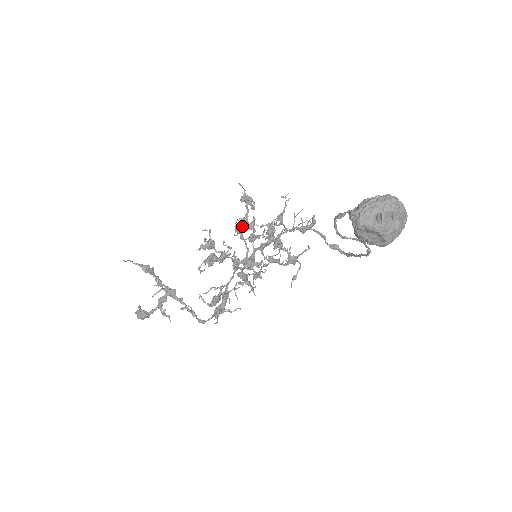
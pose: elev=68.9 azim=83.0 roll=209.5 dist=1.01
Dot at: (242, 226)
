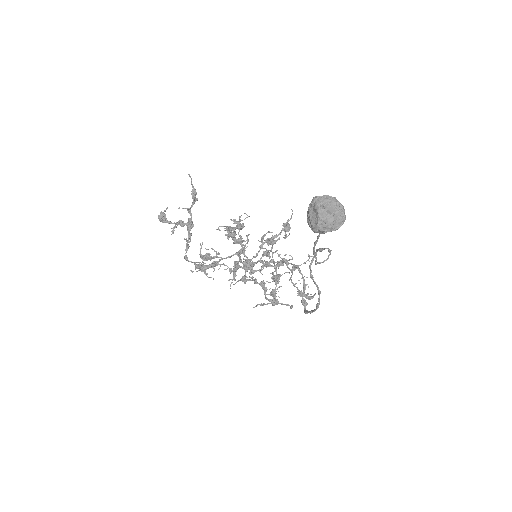
Dot at: (268, 240)
